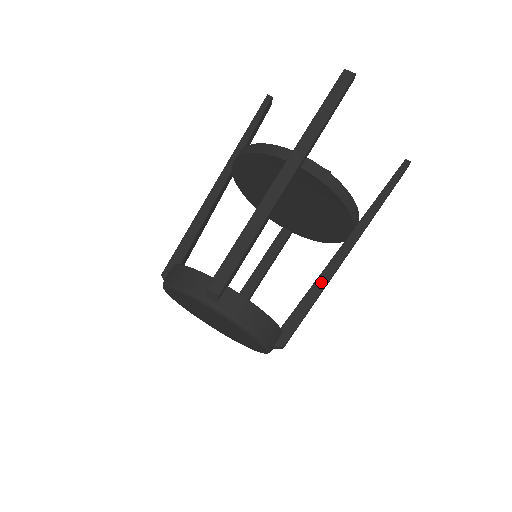
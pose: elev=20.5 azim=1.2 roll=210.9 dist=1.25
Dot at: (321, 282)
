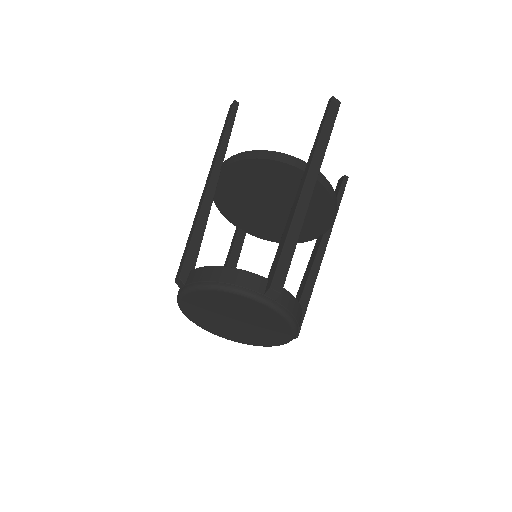
Dot at: (312, 278)
